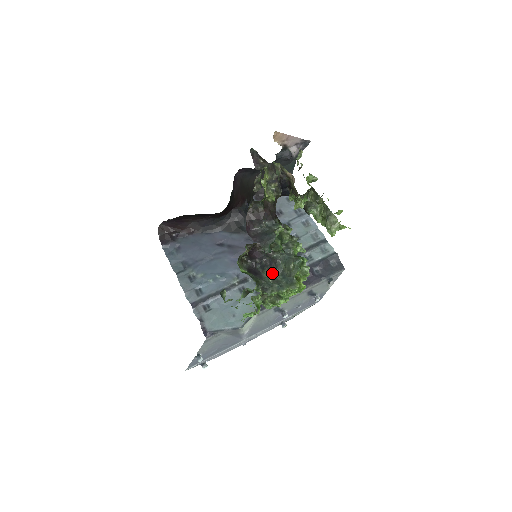
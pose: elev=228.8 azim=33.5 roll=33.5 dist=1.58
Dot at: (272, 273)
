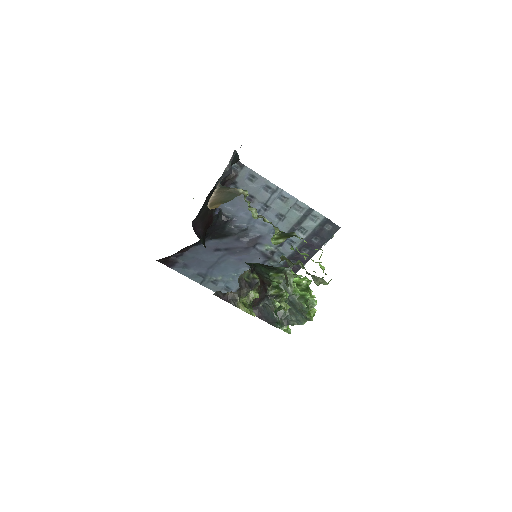
Dot at: occluded
